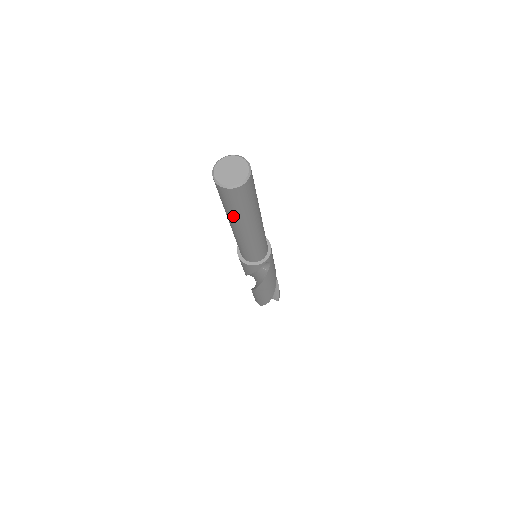
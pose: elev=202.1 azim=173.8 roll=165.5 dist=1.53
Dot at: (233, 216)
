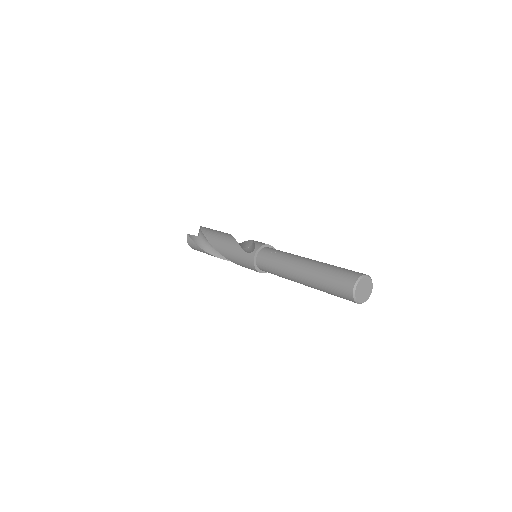
Dot at: occluded
